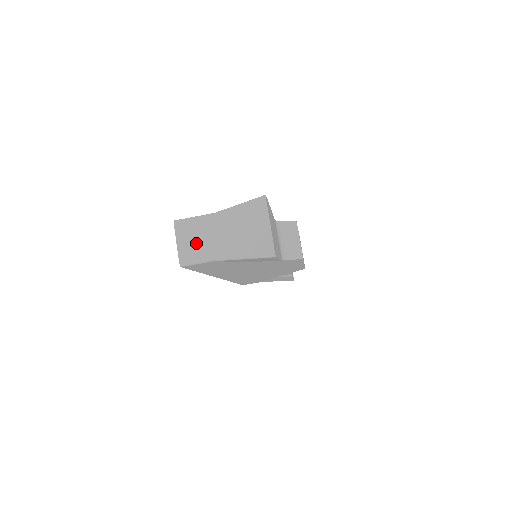
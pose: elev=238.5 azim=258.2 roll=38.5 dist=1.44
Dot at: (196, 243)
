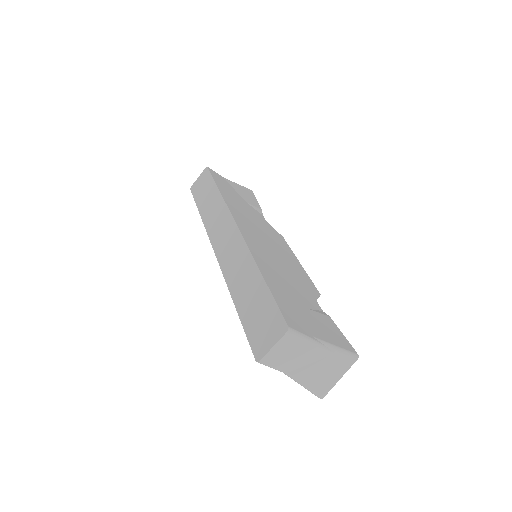
Dot at: (285, 356)
